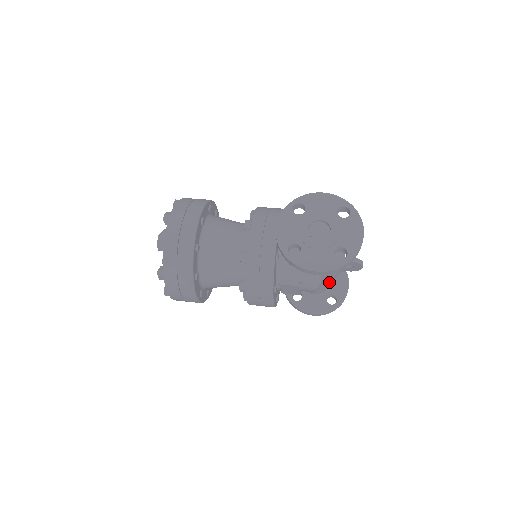
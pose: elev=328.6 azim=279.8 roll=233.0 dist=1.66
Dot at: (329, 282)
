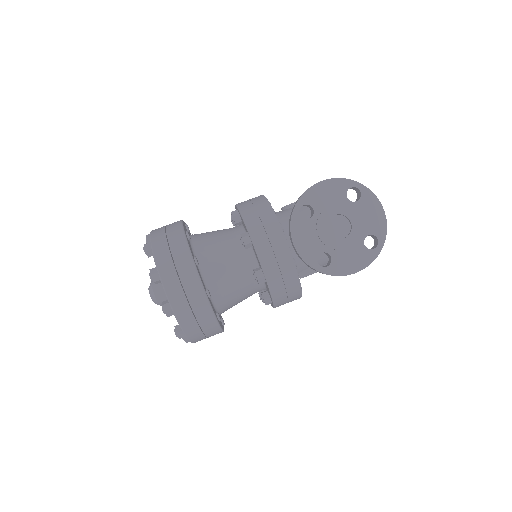
Dot at: occluded
